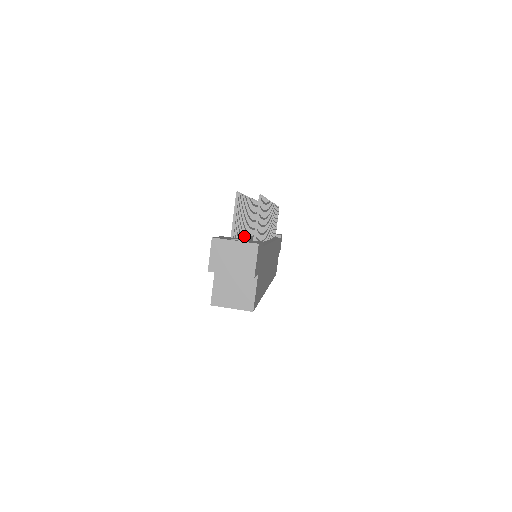
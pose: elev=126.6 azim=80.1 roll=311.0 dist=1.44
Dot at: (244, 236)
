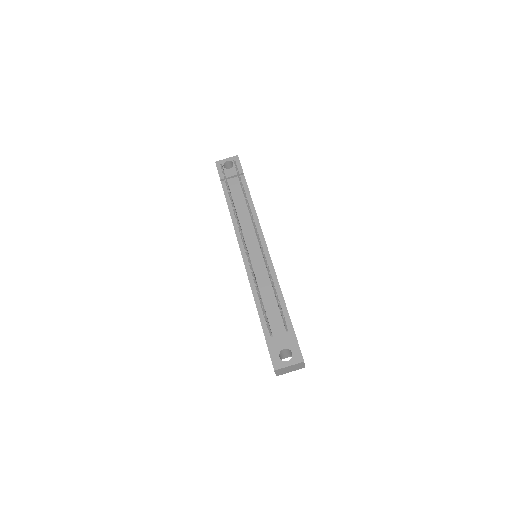
Dot at: occluded
